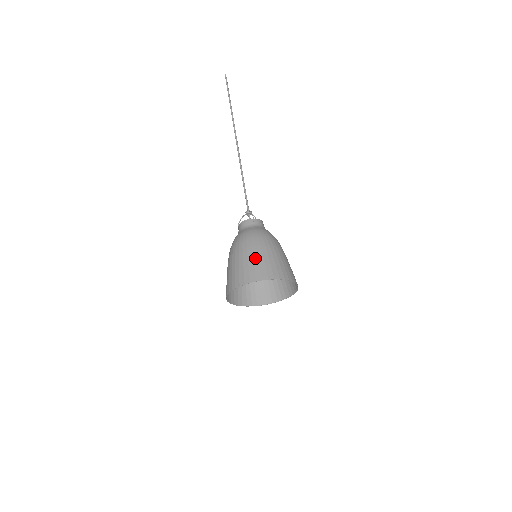
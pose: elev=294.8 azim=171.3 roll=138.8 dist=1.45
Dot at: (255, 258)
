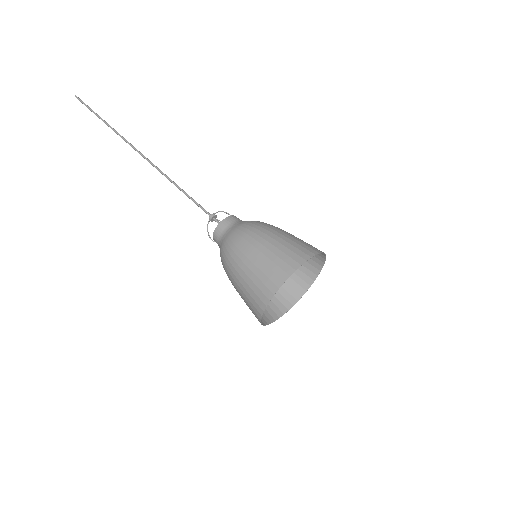
Dot at: (277, 245)
